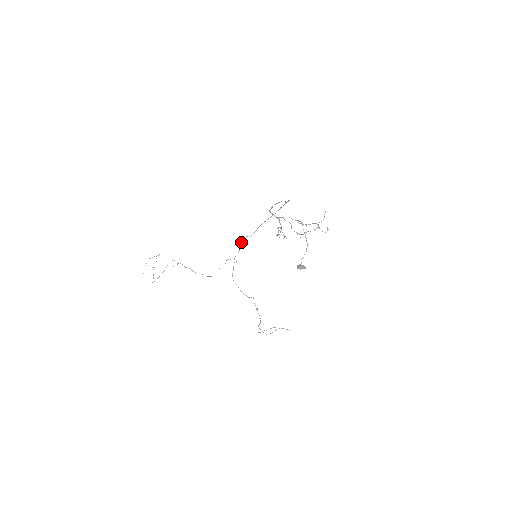
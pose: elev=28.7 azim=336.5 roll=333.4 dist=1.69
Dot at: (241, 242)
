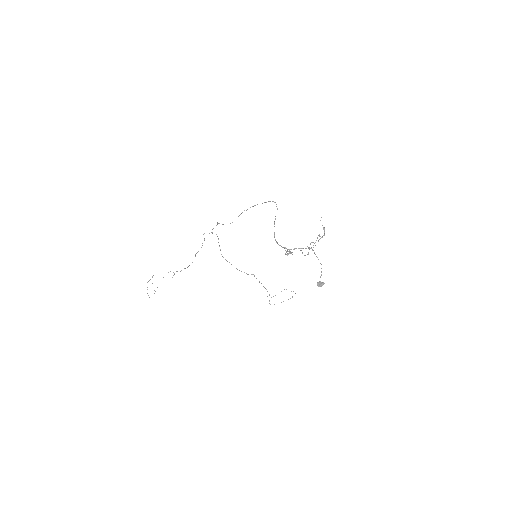
Dot at: occluded
